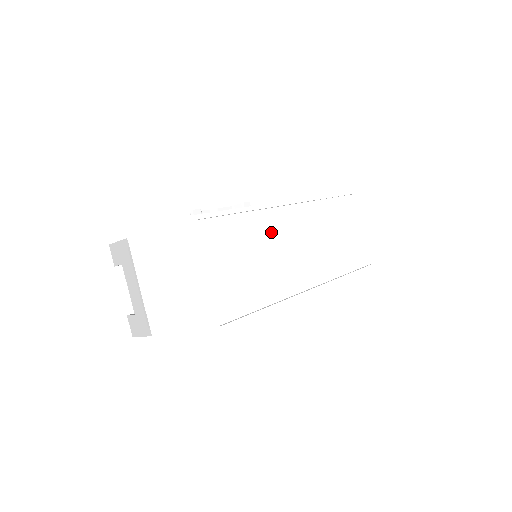
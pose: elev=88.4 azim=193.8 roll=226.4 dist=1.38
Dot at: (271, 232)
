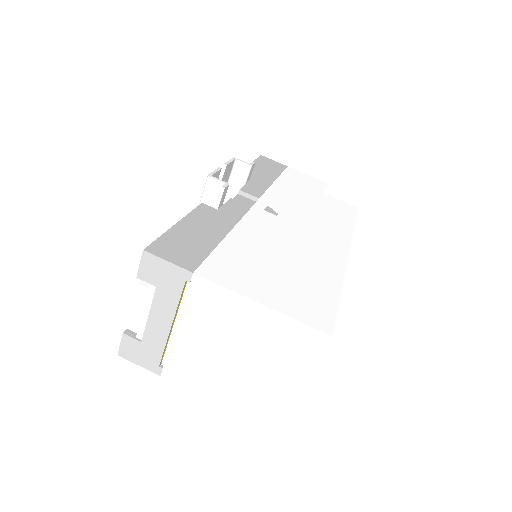
Dot at: occluded
